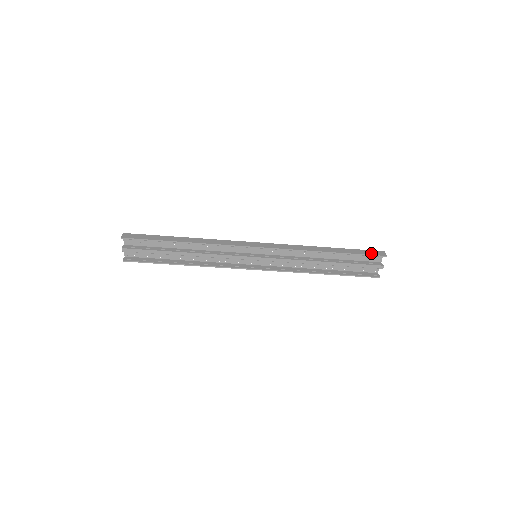
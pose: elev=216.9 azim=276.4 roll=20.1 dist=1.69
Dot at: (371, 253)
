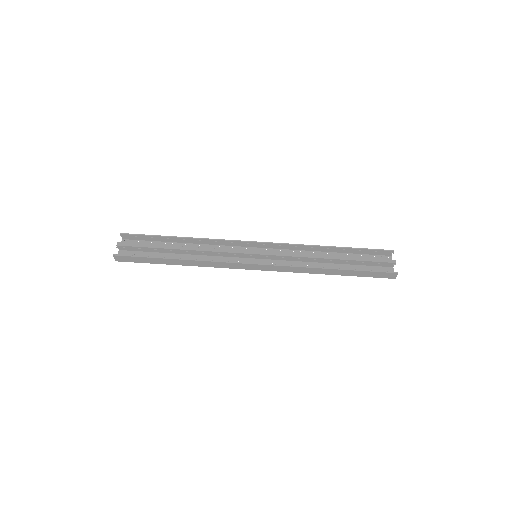
Dot at: (376, 251)
